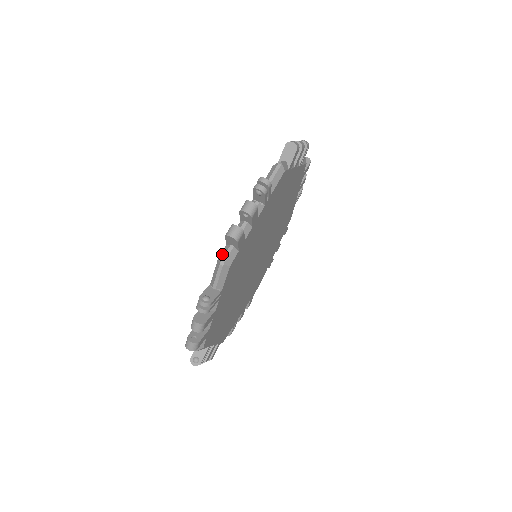
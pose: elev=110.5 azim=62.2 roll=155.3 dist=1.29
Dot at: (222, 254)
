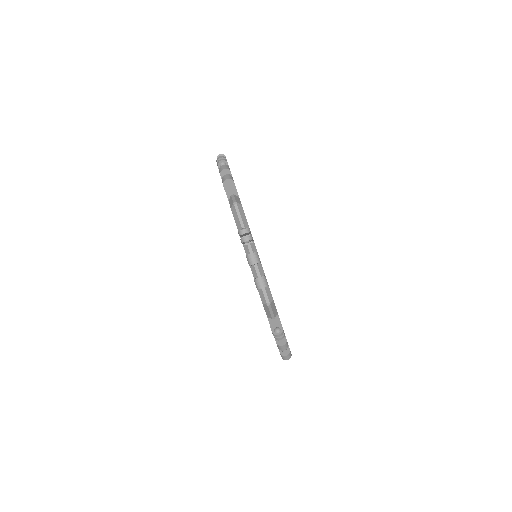
Dot at: occluded
